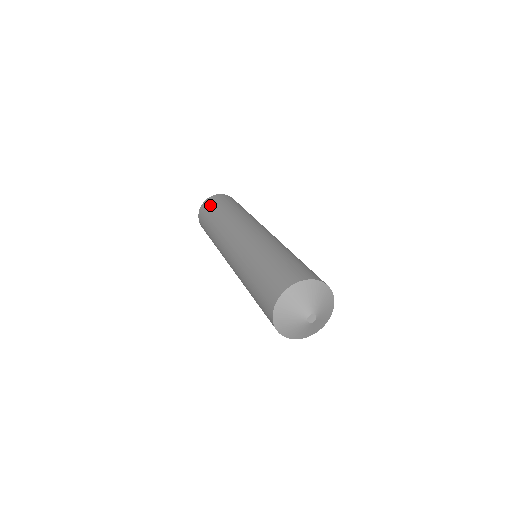
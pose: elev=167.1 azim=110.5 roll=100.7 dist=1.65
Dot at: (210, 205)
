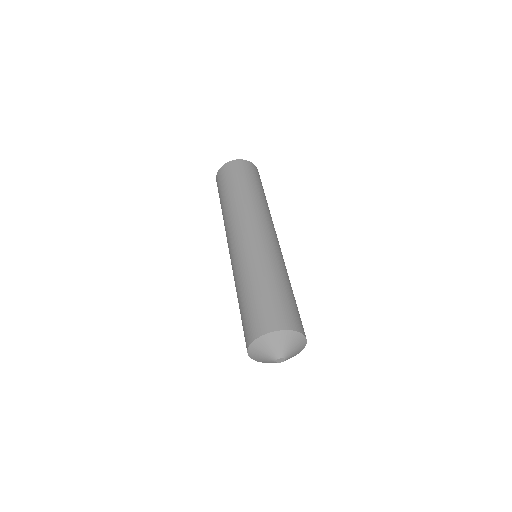
Dot at: (230, 173)
